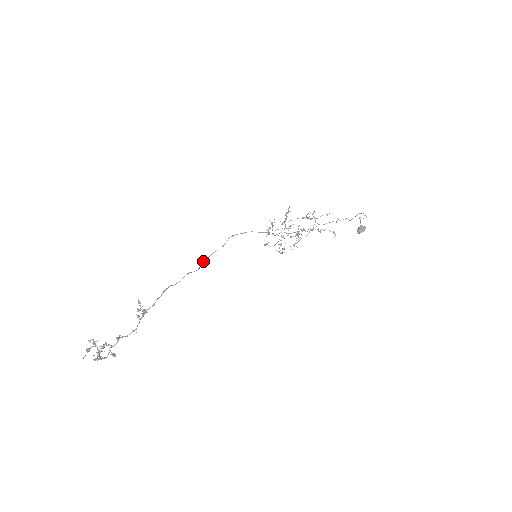
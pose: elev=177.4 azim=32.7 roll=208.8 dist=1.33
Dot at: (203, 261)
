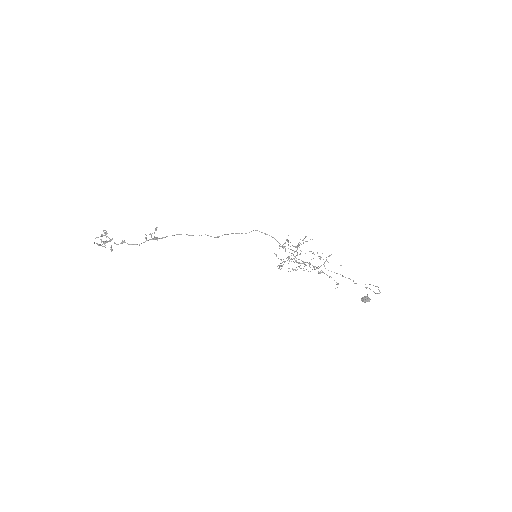
Dot at: (224, 234)
